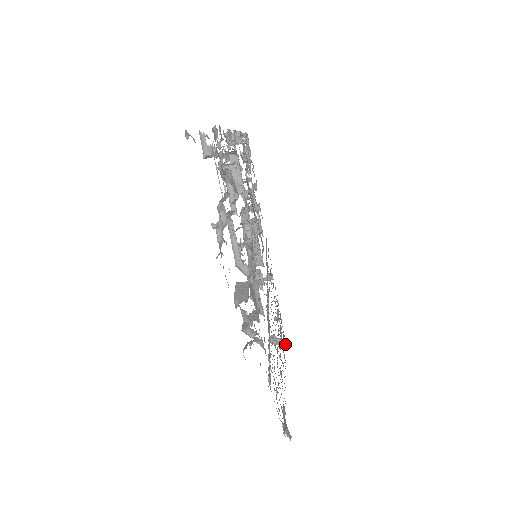
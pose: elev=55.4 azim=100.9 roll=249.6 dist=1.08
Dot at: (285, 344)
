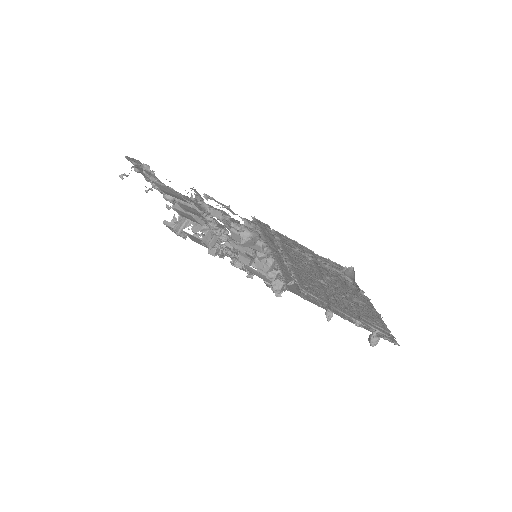
Dot at: (393, 341)
